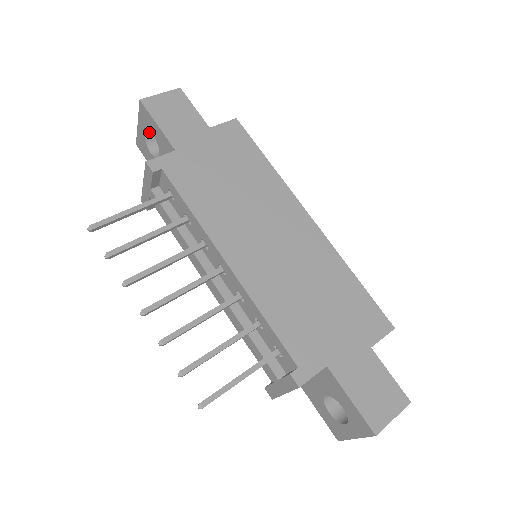
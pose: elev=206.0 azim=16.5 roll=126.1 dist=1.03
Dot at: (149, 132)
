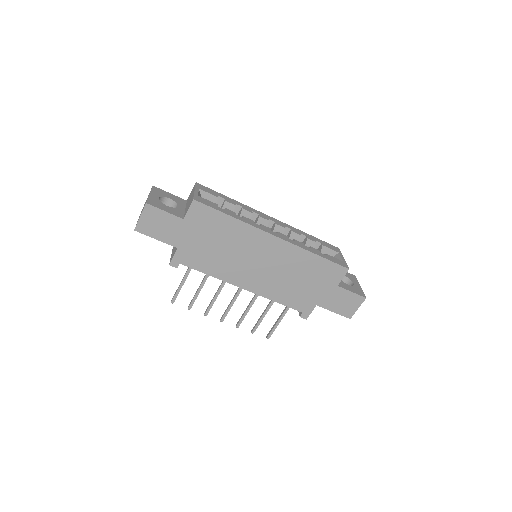
Dot at: occluded
